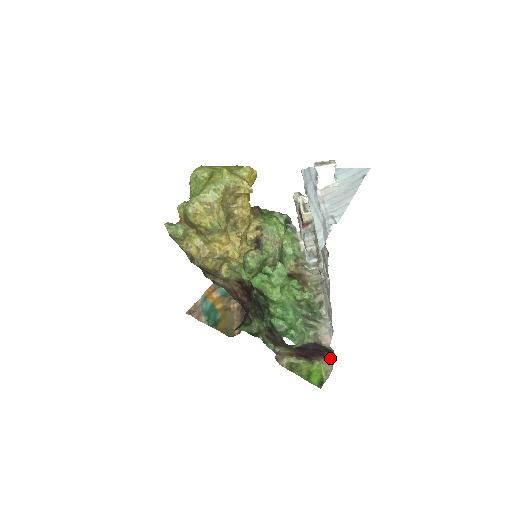
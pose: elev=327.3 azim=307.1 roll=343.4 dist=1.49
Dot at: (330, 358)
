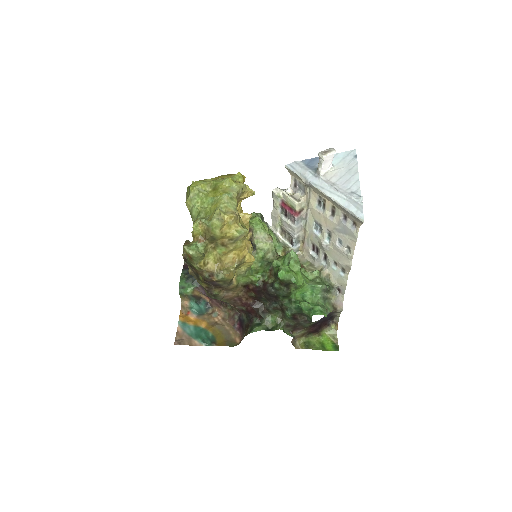
Dot at: (332, 324)
